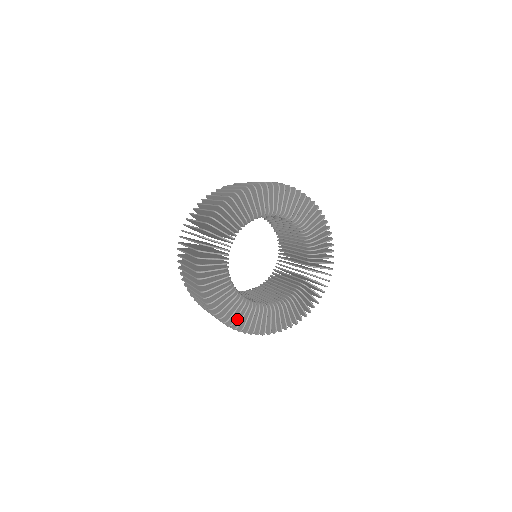
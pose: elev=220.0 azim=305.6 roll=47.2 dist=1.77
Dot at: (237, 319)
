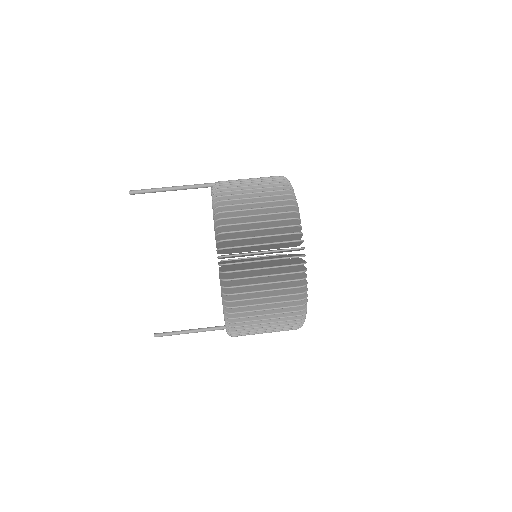
Dot at: occluded
